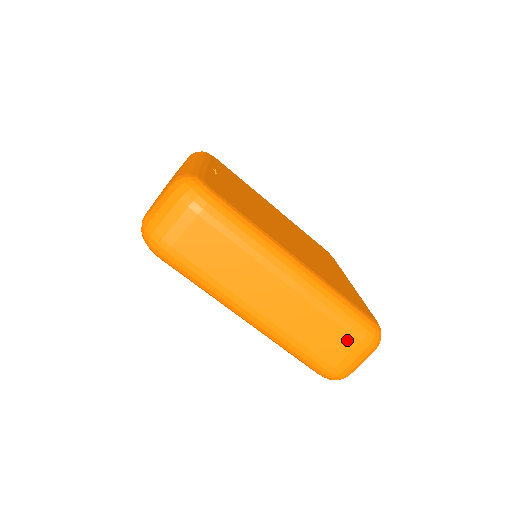
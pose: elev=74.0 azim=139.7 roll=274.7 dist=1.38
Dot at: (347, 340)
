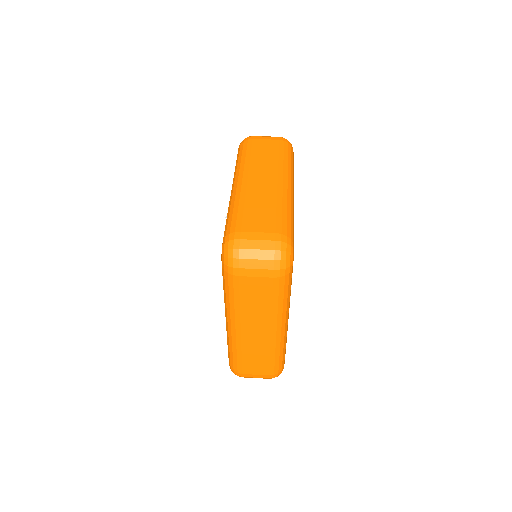
Dot at: (270, 226)
